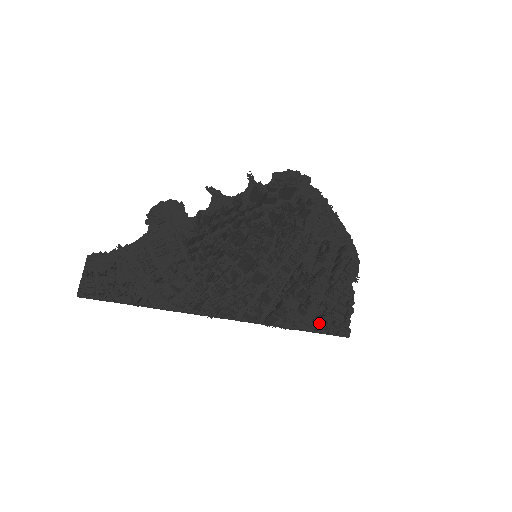
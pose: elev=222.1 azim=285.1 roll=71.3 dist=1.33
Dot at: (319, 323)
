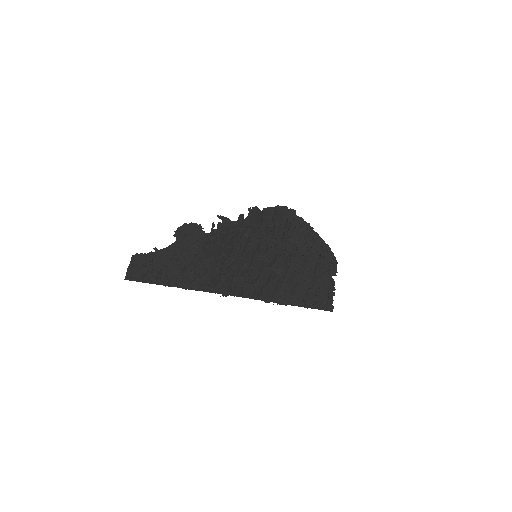
Dot at: (307, 298)
